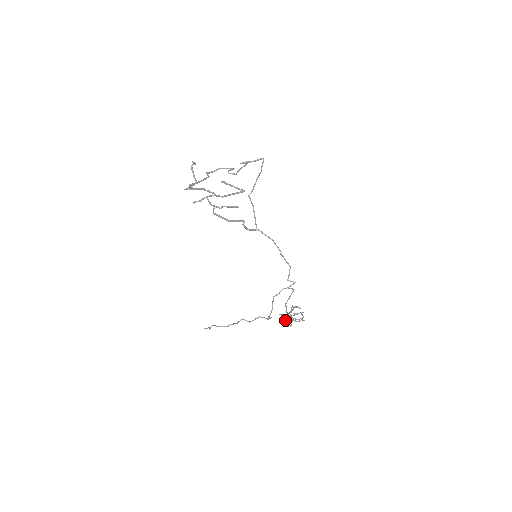
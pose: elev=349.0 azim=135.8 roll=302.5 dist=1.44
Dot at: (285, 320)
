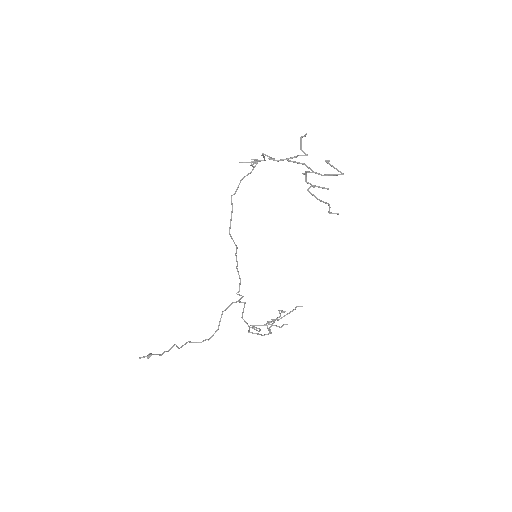
Dot at: (271, 326)
